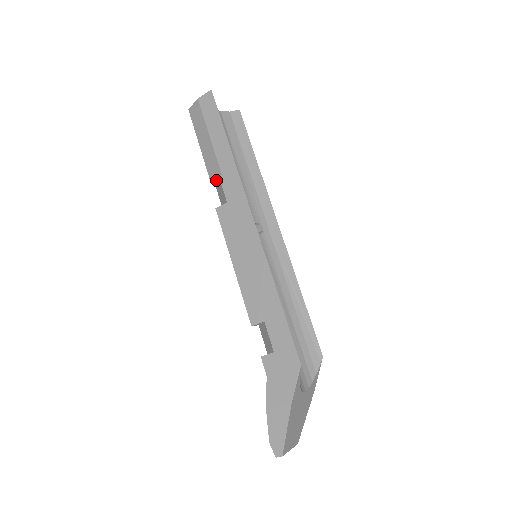
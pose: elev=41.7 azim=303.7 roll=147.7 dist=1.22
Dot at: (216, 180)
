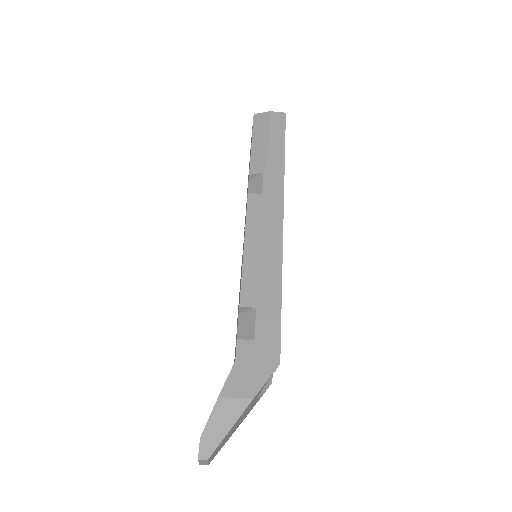
Dot at: (256, 174)
